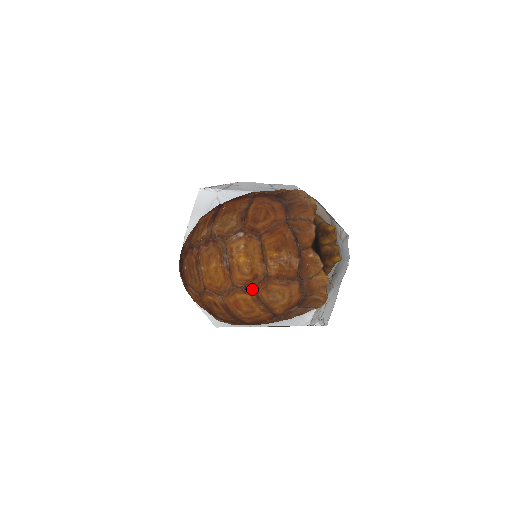
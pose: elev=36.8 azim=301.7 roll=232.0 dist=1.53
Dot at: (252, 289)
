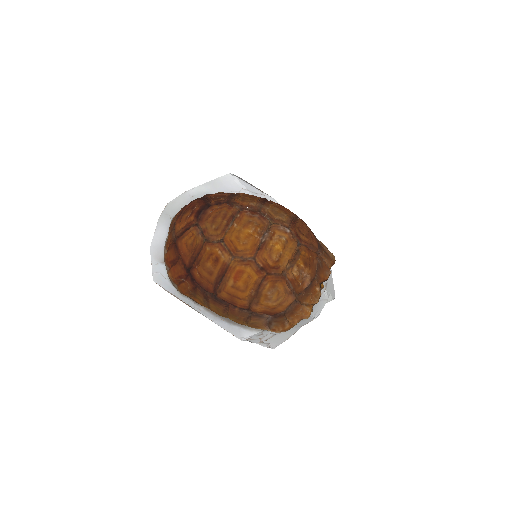
Dot at: (265, 274)
